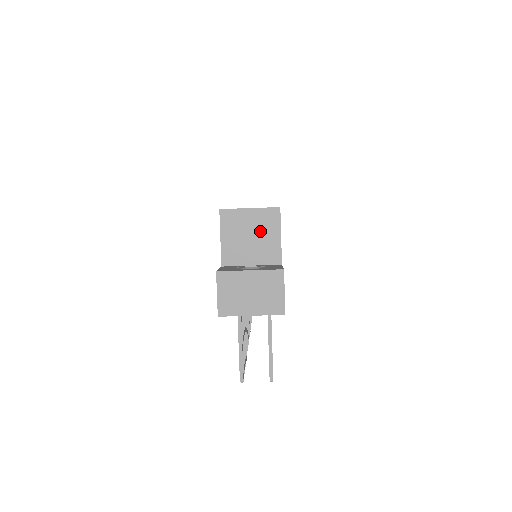
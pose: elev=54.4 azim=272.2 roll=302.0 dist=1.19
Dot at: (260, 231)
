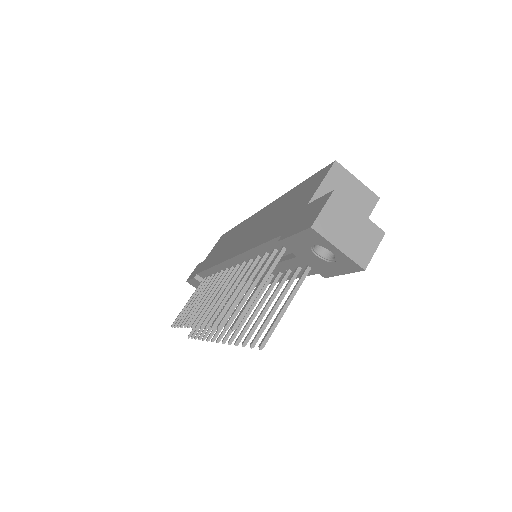
Dot at: (355, 202)
